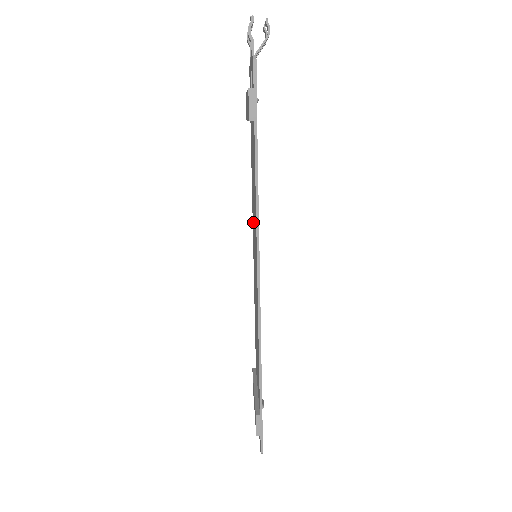
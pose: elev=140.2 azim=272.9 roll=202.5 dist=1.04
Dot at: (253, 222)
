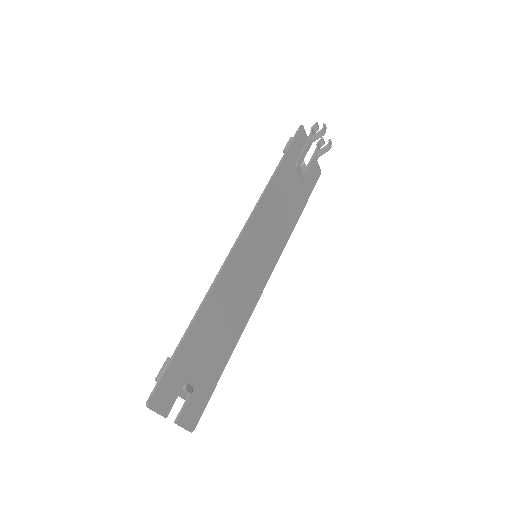
Dot at: (272, 246)
